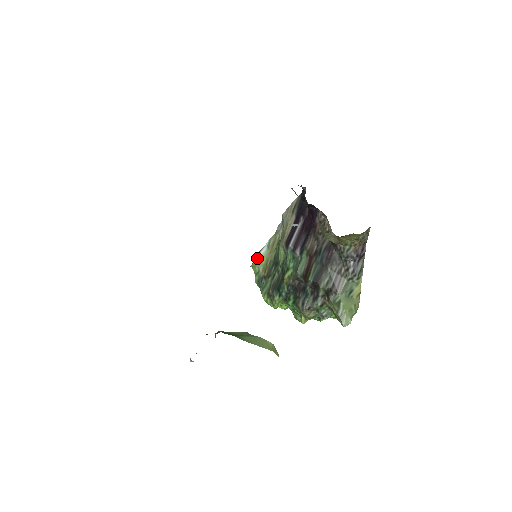
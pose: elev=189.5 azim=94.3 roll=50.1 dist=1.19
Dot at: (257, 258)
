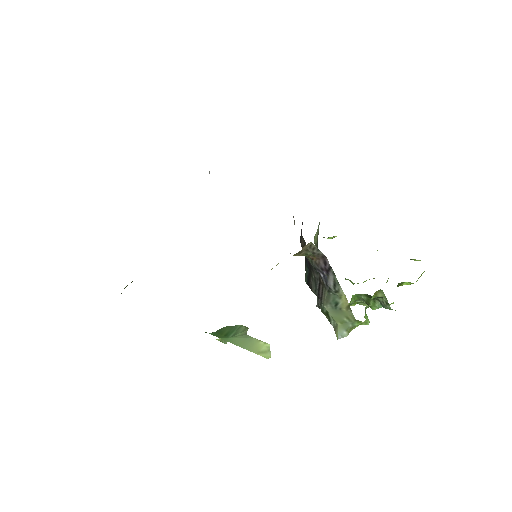
Dot at: (316, 232)
